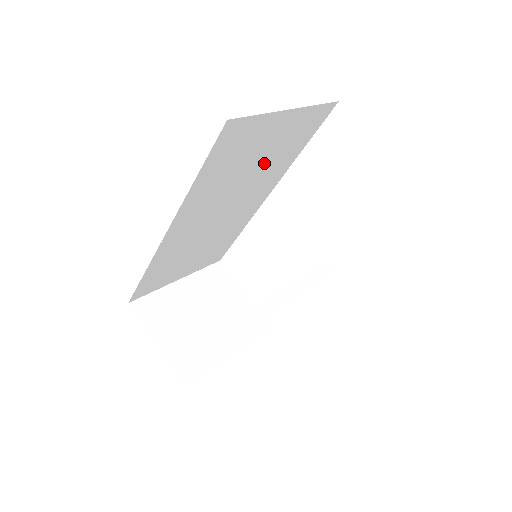
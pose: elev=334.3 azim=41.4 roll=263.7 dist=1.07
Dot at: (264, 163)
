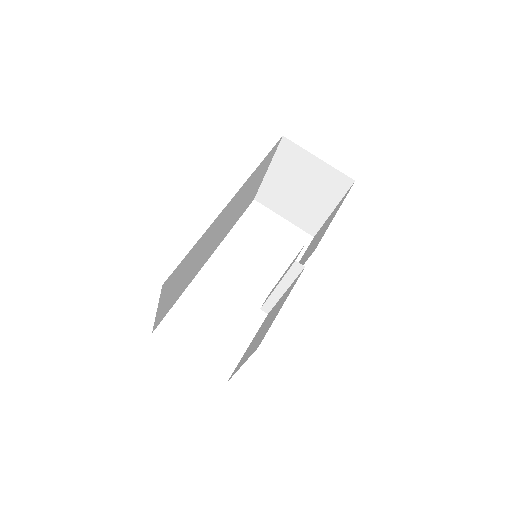
Dot at: (241, 206)
